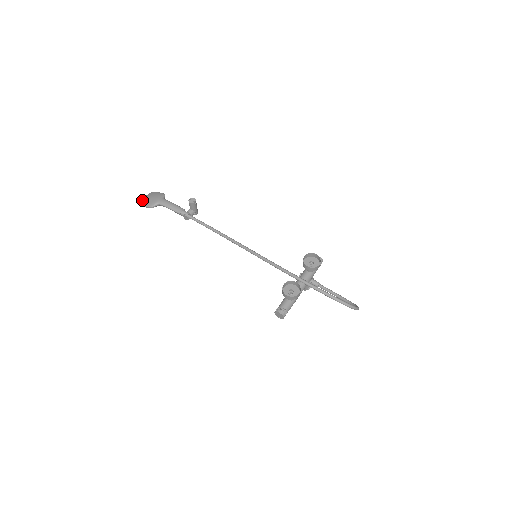
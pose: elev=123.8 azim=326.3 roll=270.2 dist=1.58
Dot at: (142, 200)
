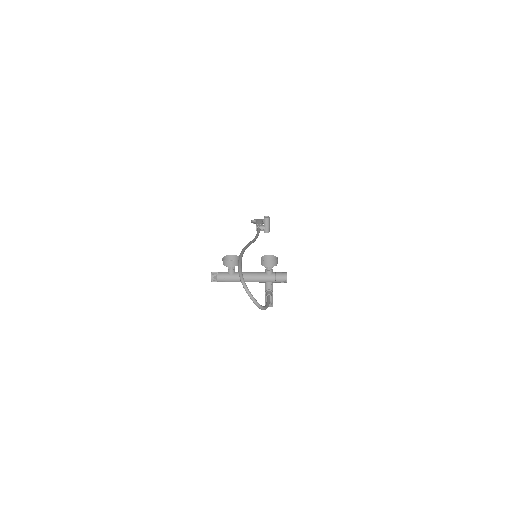
Dot at: occluded
